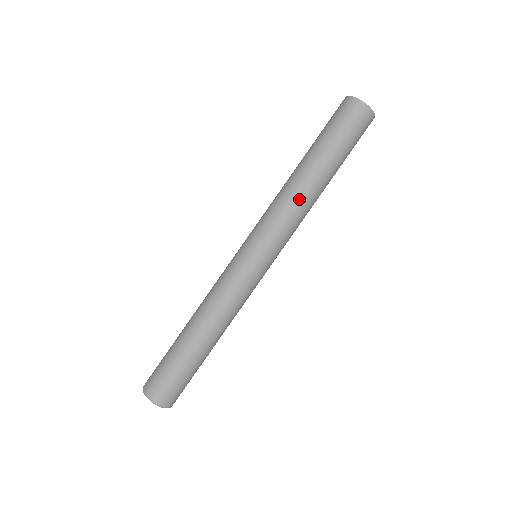
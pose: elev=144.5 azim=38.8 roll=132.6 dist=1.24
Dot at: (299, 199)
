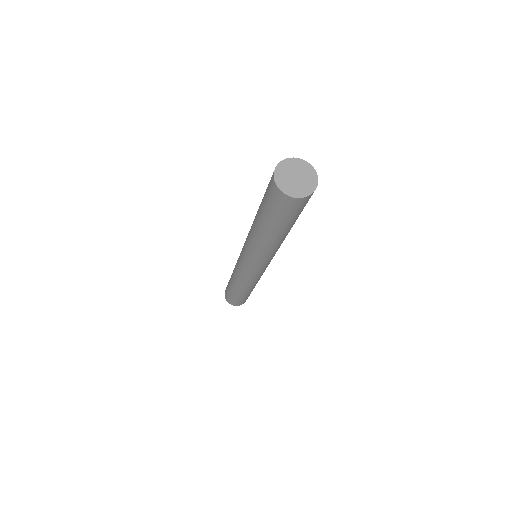
Dot at: (274, 249)
